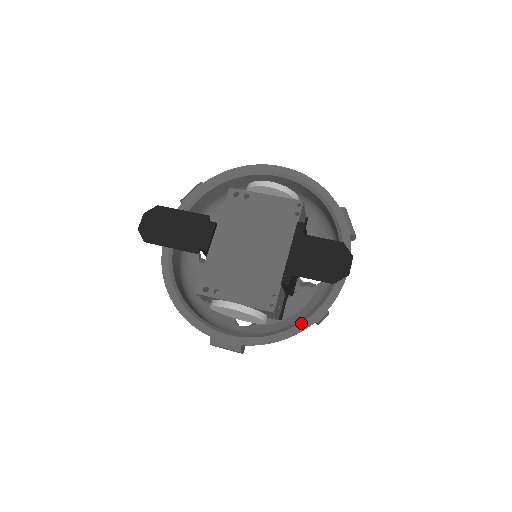
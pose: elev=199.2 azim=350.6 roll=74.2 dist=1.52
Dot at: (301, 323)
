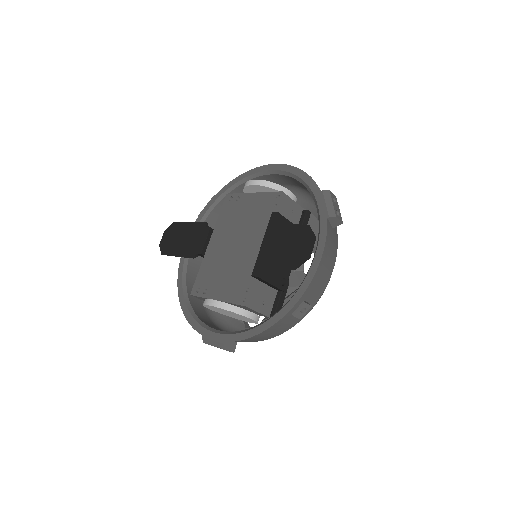
Dot at: (274, 316)
